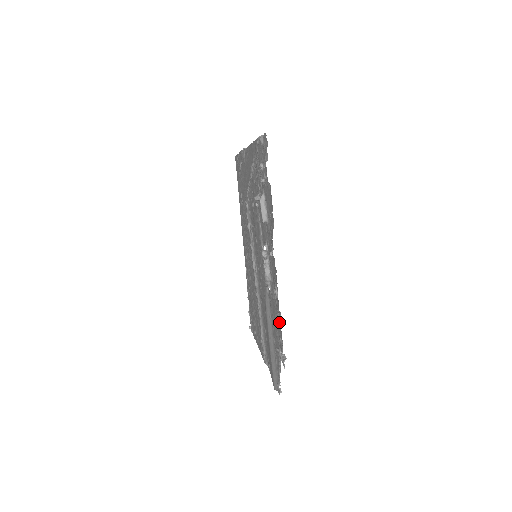
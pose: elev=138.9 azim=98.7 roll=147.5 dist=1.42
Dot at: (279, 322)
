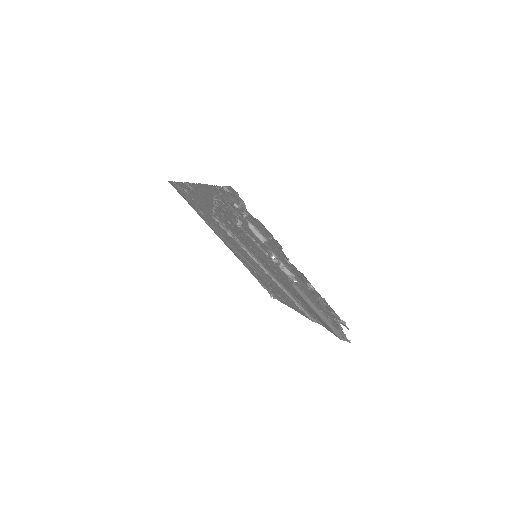
Dot at: (324, 303)
